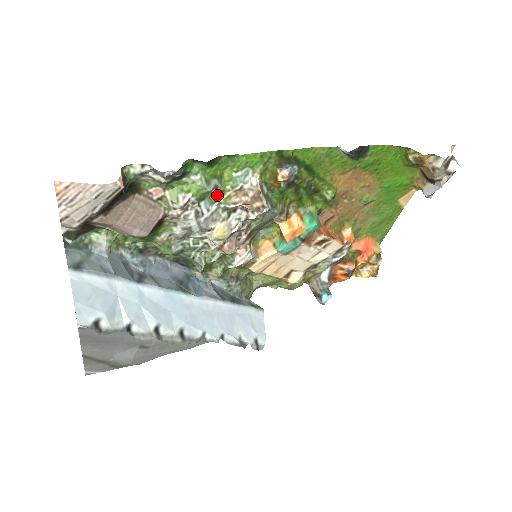
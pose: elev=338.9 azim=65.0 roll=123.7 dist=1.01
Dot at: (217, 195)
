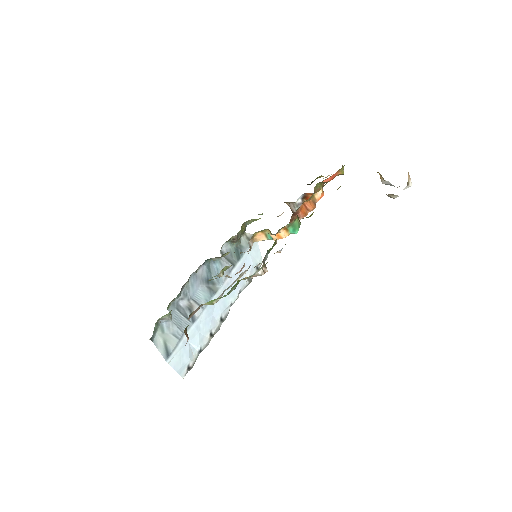
Dot at: occluded
